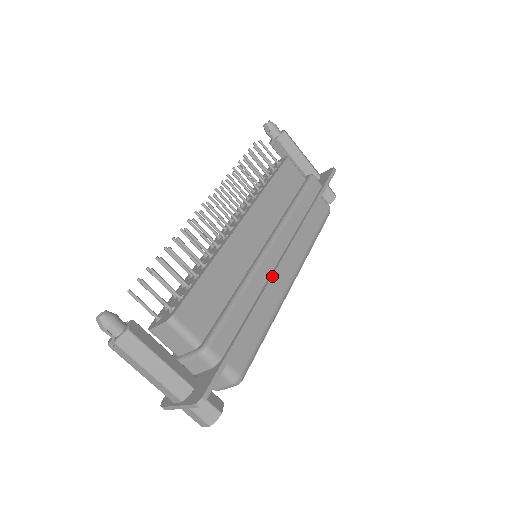
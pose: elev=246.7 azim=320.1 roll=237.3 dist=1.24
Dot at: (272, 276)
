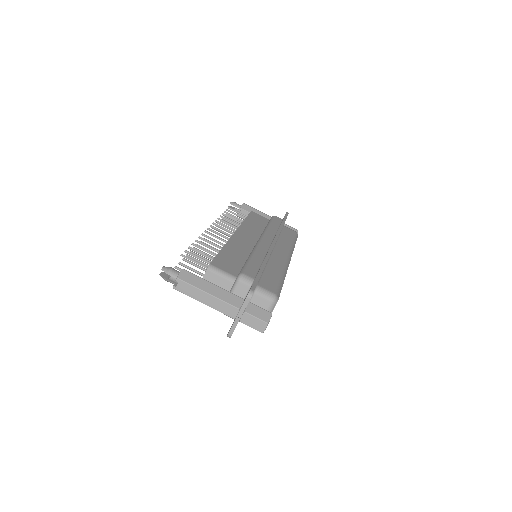
Dot at: (270, 248)
